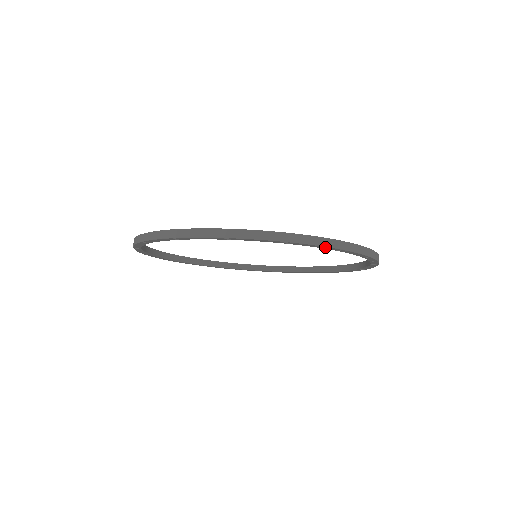
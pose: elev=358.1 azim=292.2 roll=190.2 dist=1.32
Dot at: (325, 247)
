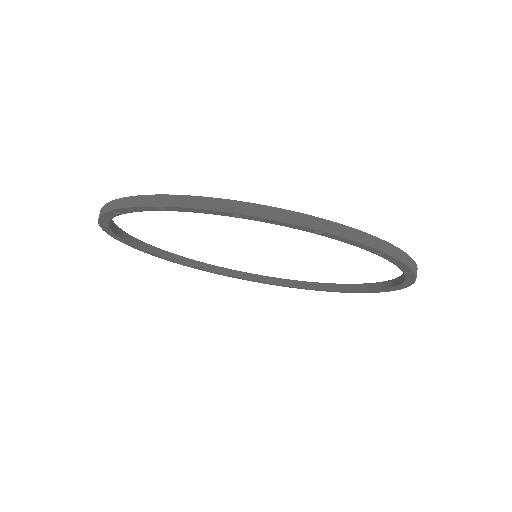
Dot at: (210, 211)
